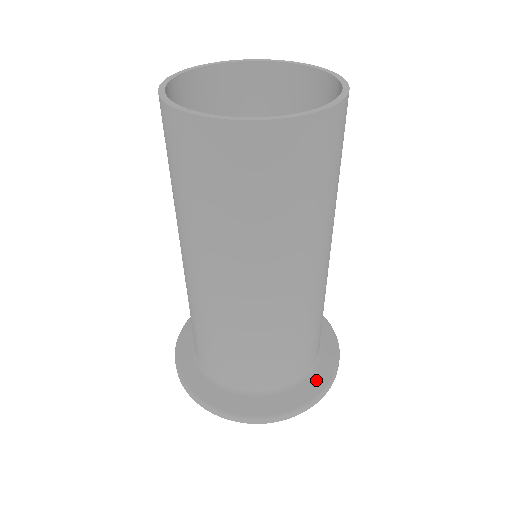
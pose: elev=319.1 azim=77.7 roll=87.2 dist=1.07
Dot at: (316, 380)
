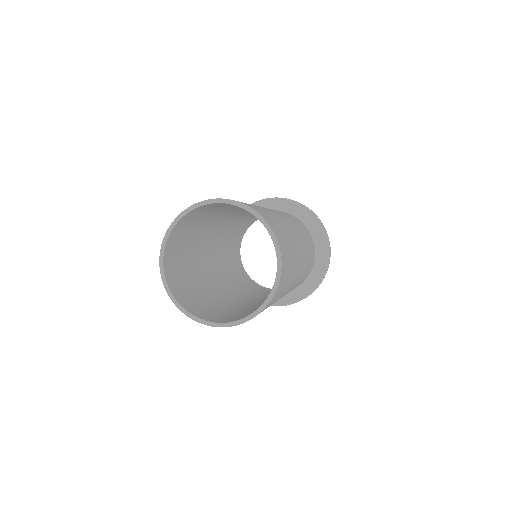
Dot at: (293, 296)
